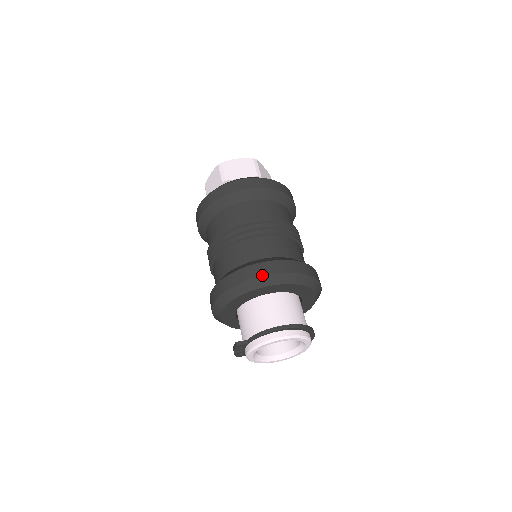
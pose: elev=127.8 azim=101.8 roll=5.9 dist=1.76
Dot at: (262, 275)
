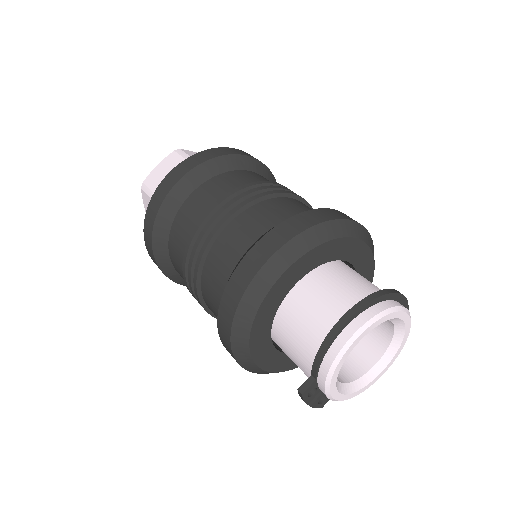
Dot at: (259, 267)
